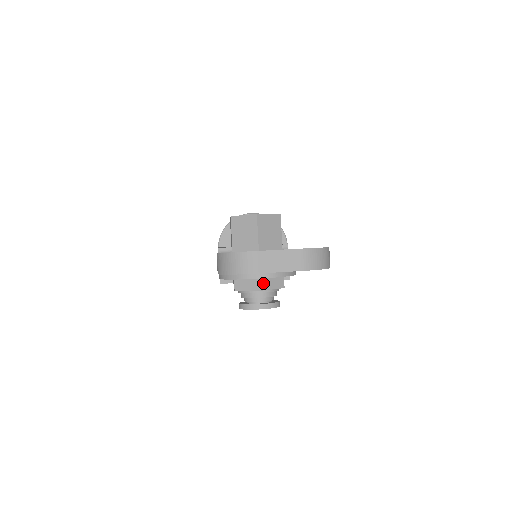
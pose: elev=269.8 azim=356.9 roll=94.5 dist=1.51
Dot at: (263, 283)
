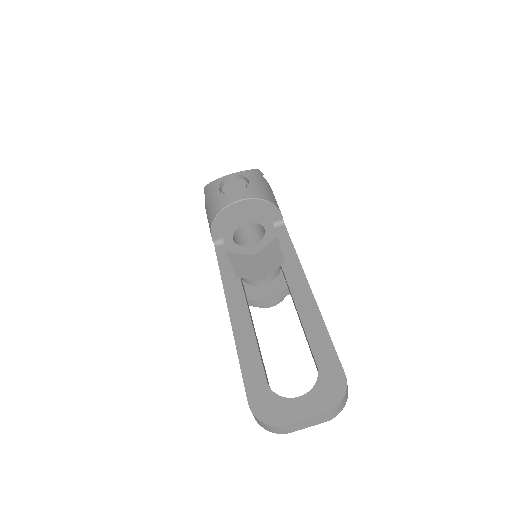
Dot at: occluded
